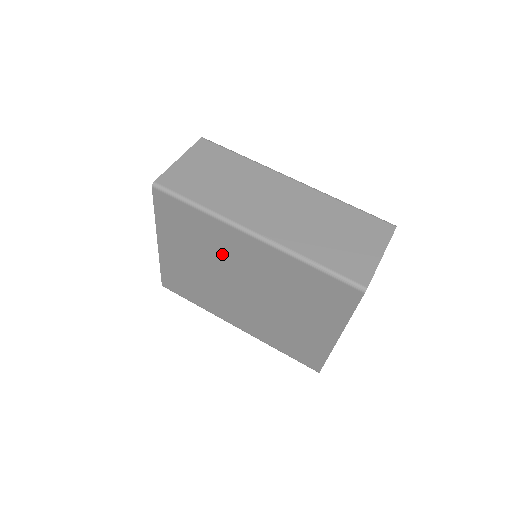
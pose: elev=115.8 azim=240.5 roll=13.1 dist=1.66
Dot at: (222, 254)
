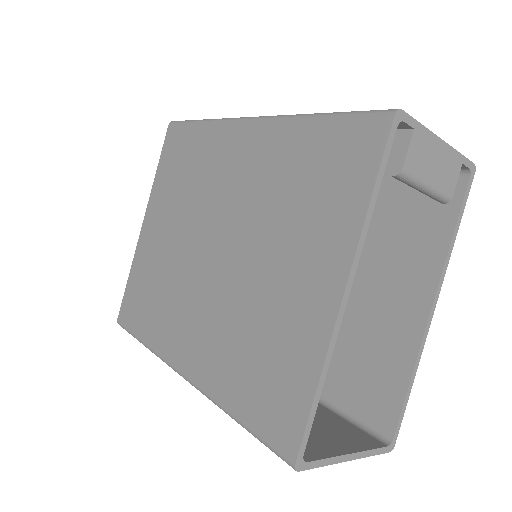
Dot at: (207, 186)
